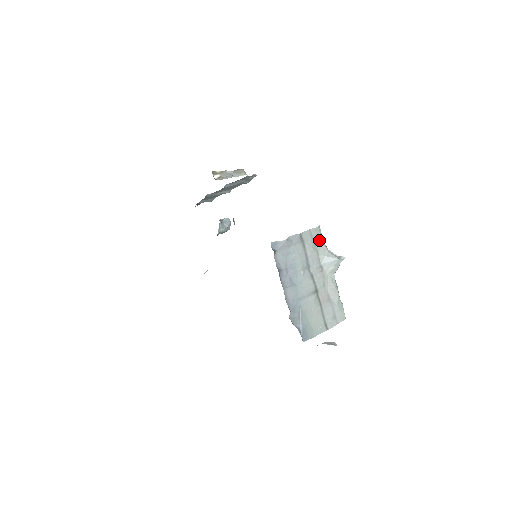
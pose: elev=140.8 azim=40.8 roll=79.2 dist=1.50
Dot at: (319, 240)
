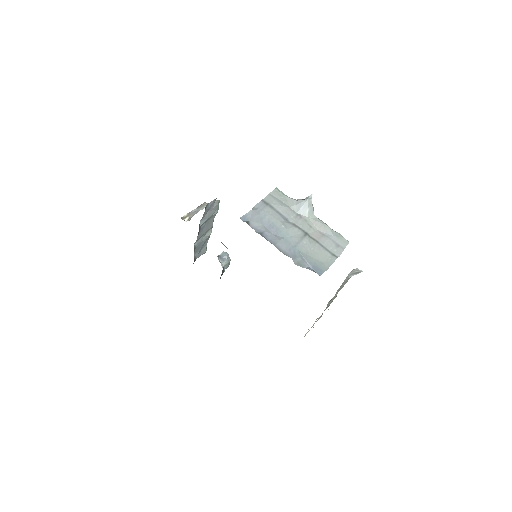
Dot at: (283, 197)
